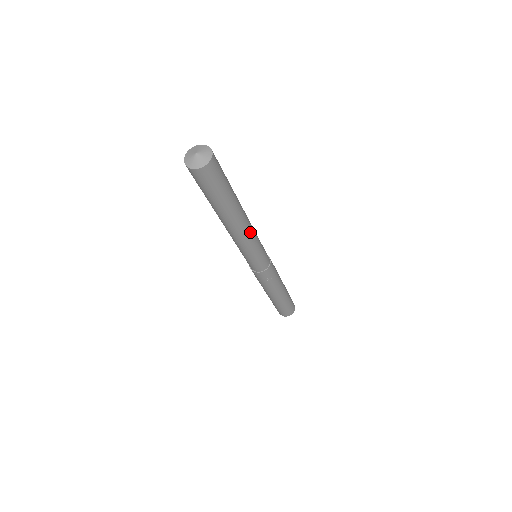
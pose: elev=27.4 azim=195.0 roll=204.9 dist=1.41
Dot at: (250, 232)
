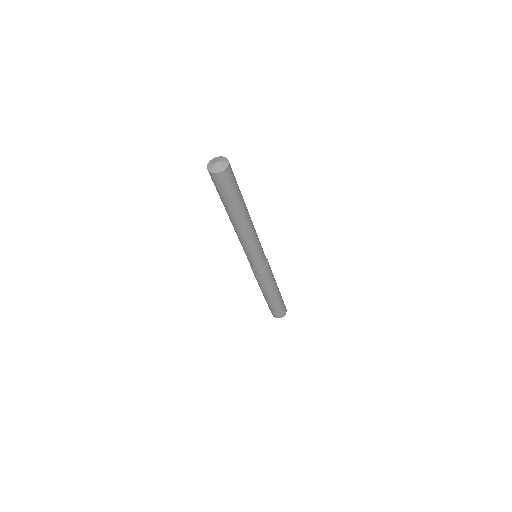
Dot at: (247, 236)
